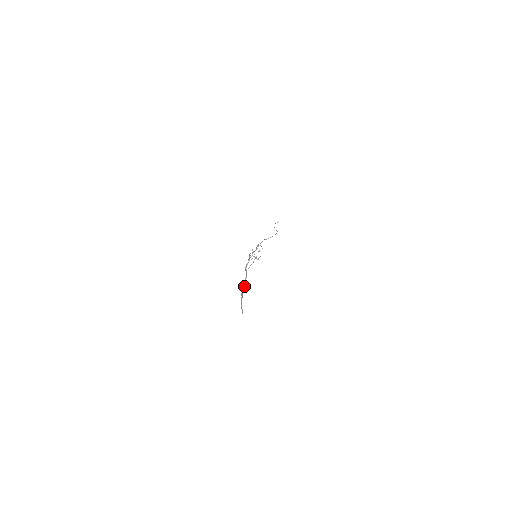
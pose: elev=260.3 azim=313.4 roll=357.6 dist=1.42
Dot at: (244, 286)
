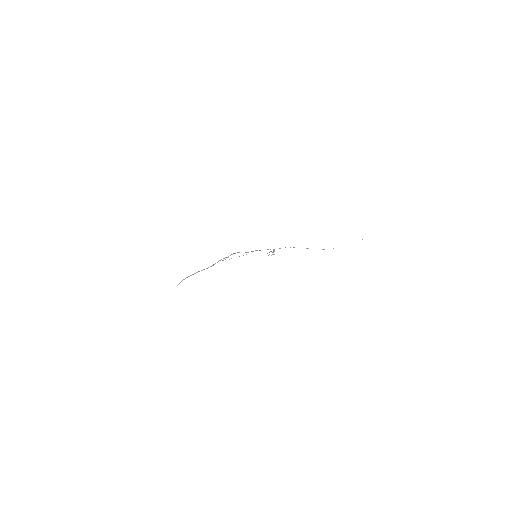
Dot at: (202, 270)
